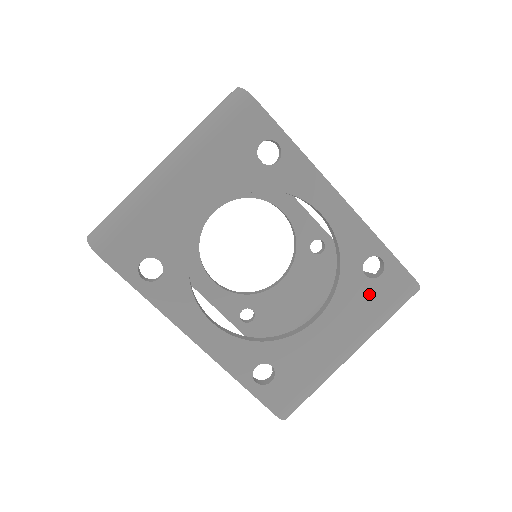
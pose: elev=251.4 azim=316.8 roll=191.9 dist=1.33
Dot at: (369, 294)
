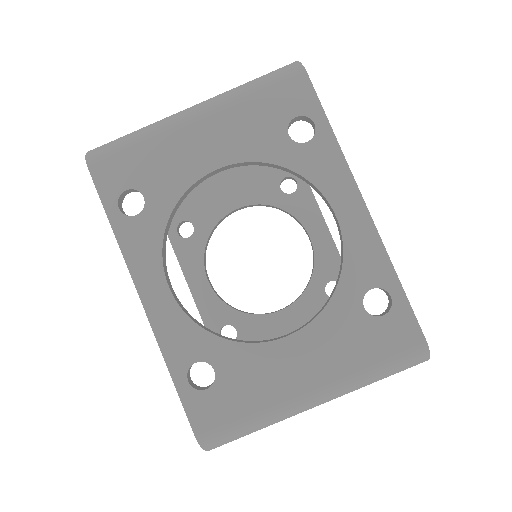
Dot at: (361, 333)
